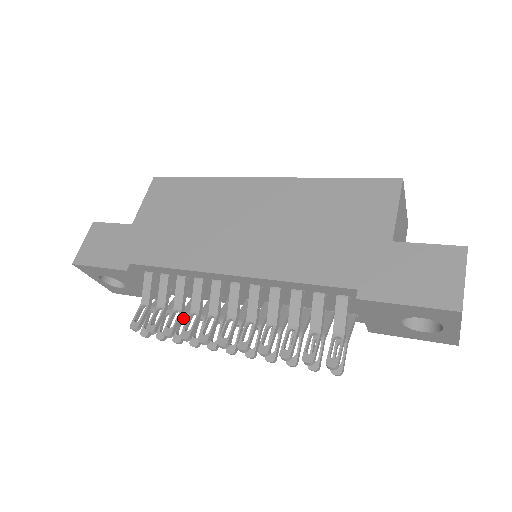
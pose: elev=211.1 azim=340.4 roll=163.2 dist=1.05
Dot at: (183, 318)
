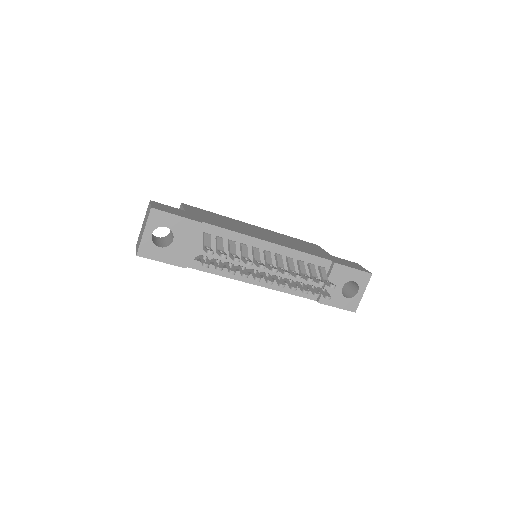
Dot at: occluded
